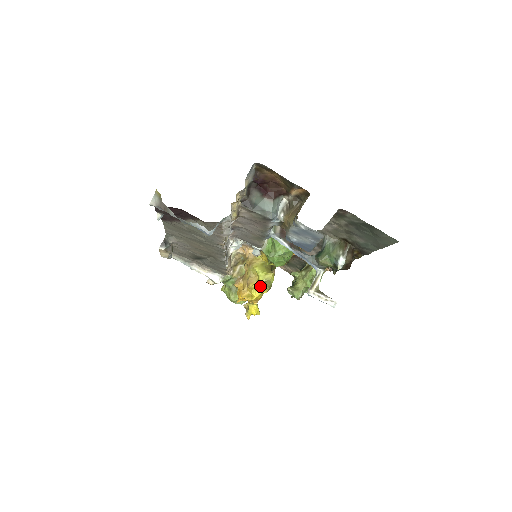
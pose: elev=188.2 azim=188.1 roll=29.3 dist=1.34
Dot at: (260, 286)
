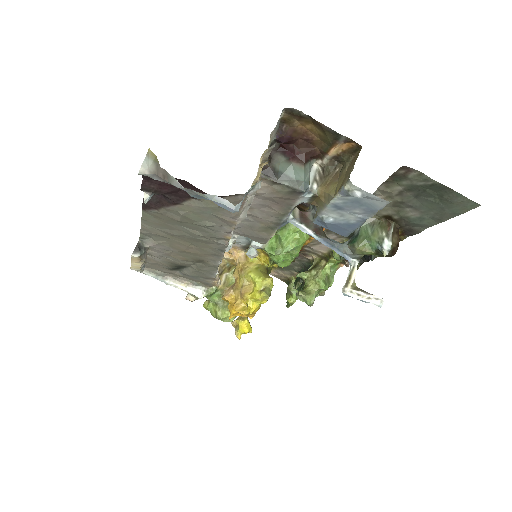
Dot at: (258, 295)
